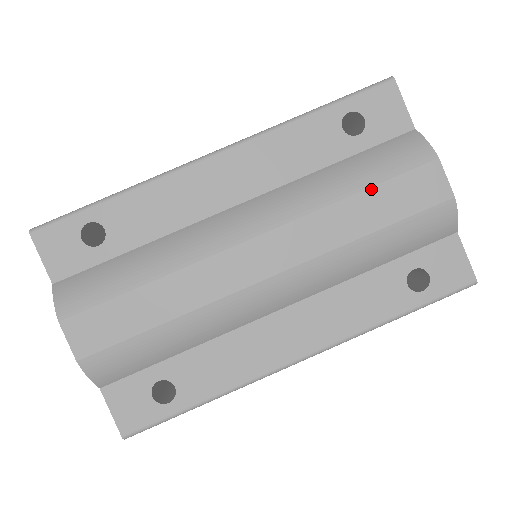
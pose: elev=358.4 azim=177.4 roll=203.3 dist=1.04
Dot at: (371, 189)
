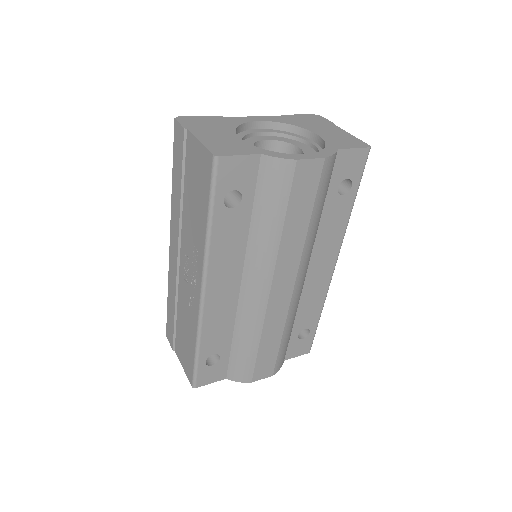
Dot at: (287, 214)
